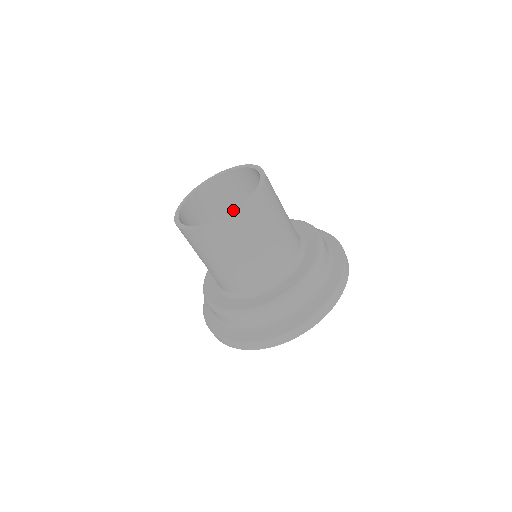
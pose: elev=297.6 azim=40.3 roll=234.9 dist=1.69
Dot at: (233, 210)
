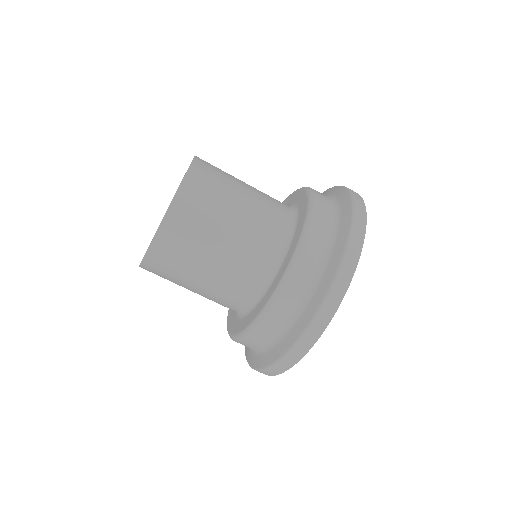
Dot at: occluded
